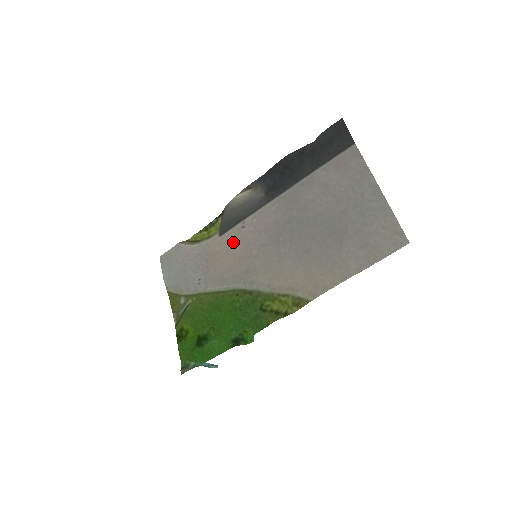
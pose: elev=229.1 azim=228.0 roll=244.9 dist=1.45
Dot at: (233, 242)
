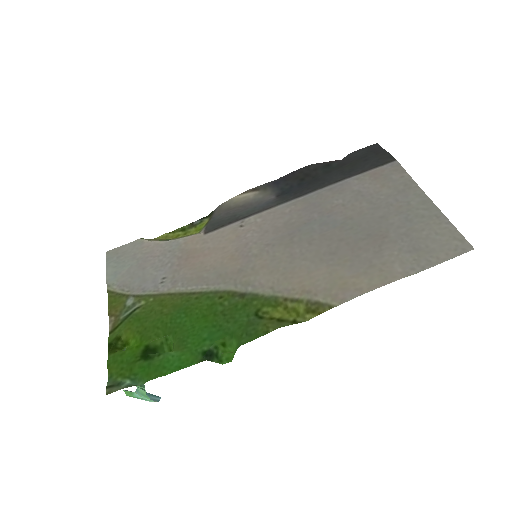
Dot at: (224, 240)
